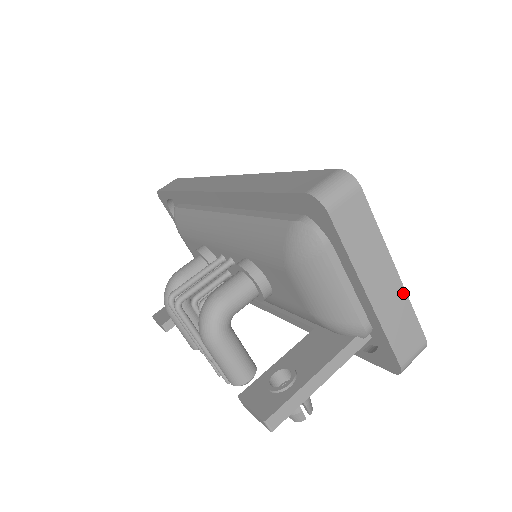
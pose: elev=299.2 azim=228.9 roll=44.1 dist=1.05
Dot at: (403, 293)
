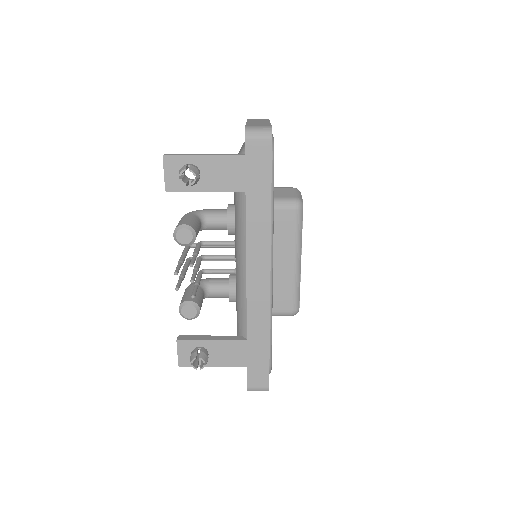
Dot at: (268, 123)
